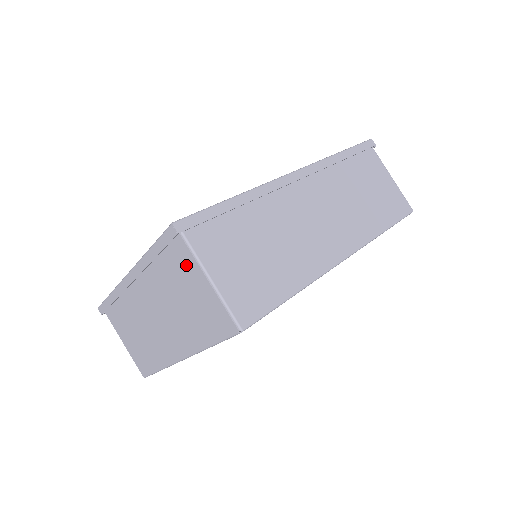
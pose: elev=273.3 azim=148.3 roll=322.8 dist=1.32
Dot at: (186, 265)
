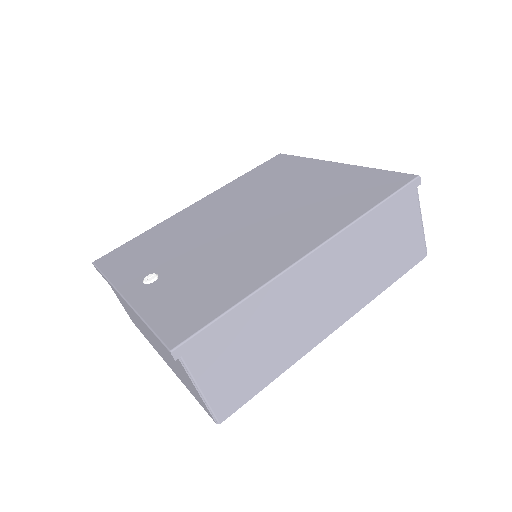
Dot at: (179, 365)
